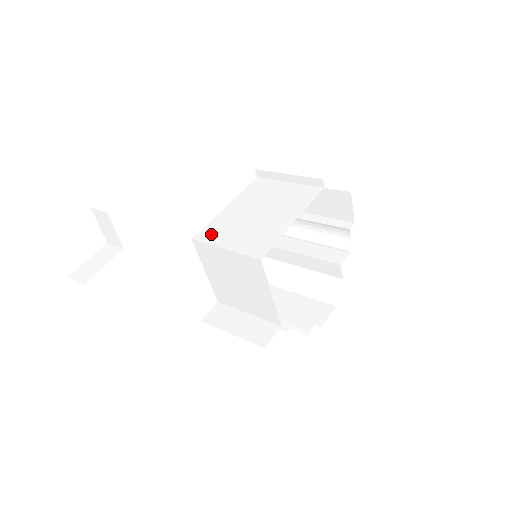
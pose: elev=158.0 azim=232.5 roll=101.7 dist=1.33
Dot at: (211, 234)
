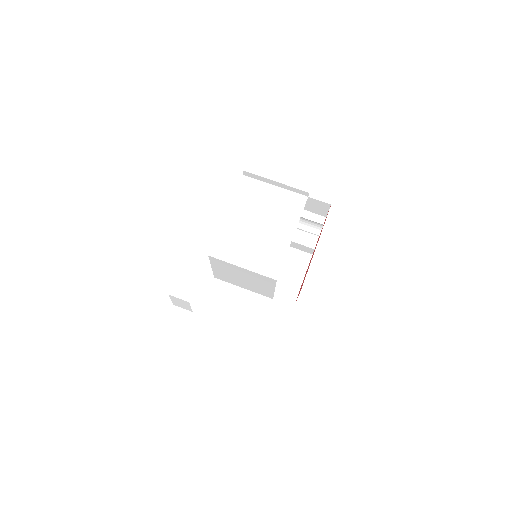
Dot at: (224, 250)
